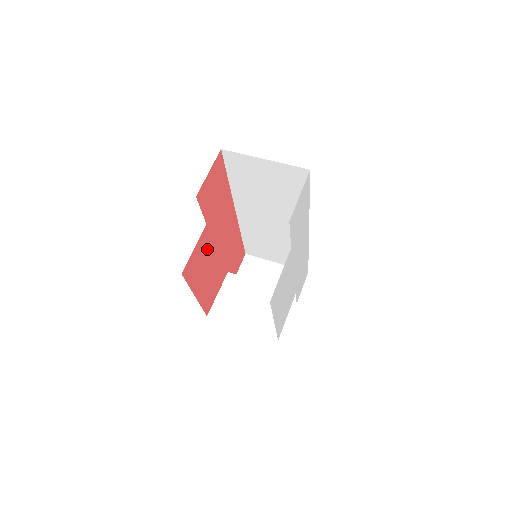
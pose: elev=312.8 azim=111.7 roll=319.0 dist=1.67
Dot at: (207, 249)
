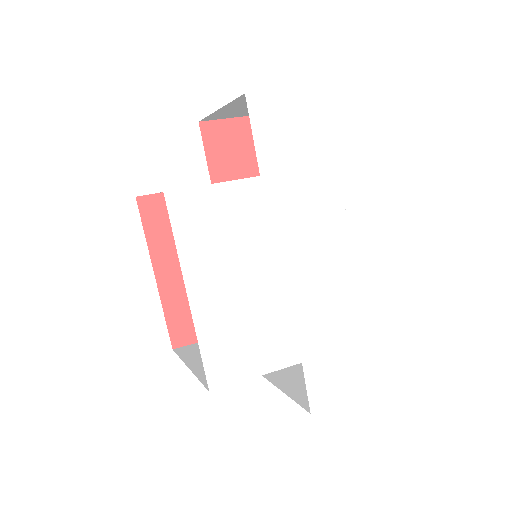
Dot at: occluded
